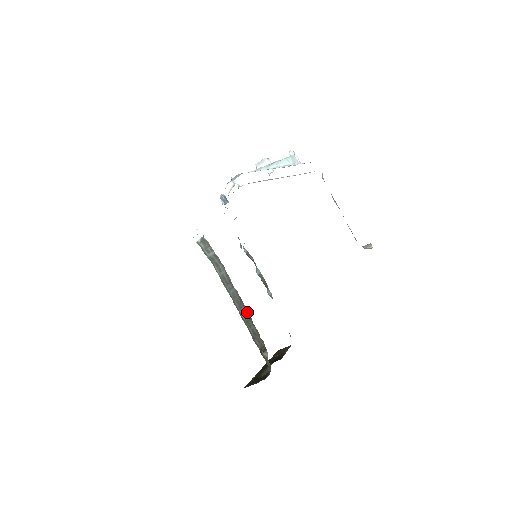
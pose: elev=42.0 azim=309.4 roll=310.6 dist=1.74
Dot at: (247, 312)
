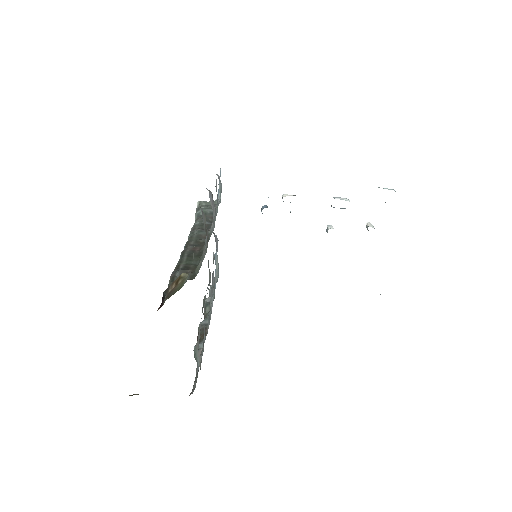
Dot at: occluded
